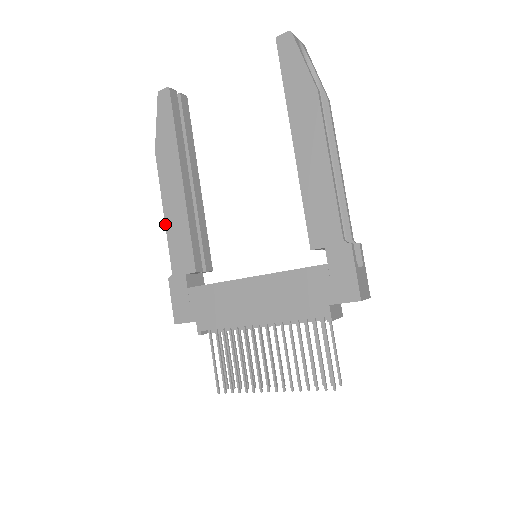
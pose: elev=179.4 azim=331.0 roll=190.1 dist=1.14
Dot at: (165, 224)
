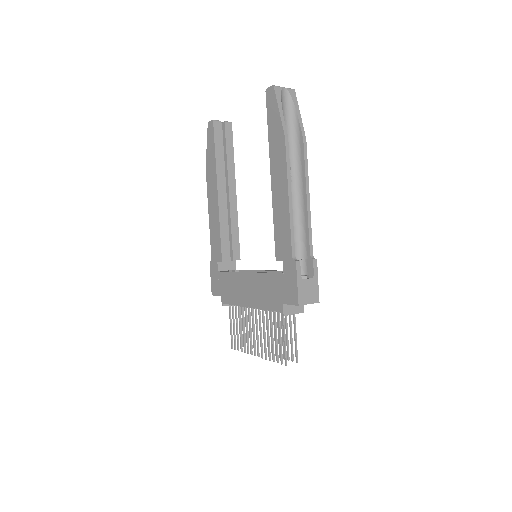
Dot at: (209, 223)
